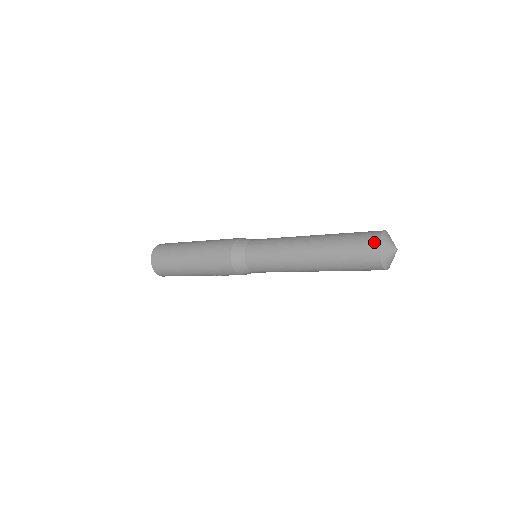
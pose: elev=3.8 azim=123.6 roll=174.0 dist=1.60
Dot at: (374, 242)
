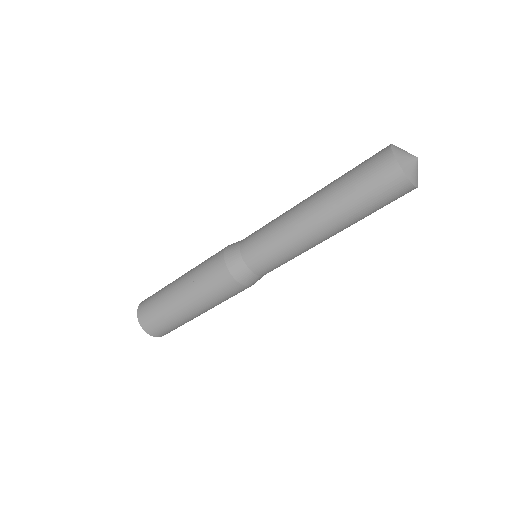
Dot at: occluded
